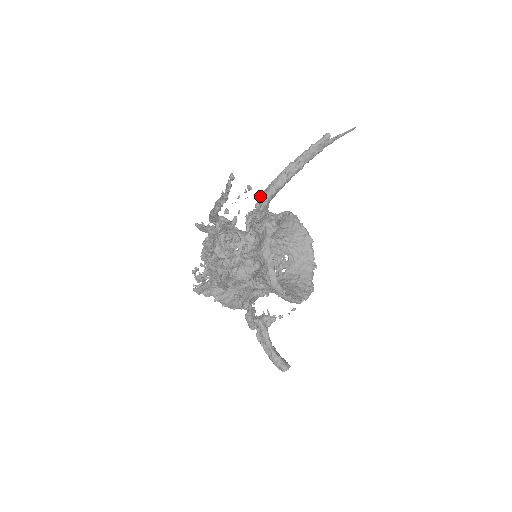
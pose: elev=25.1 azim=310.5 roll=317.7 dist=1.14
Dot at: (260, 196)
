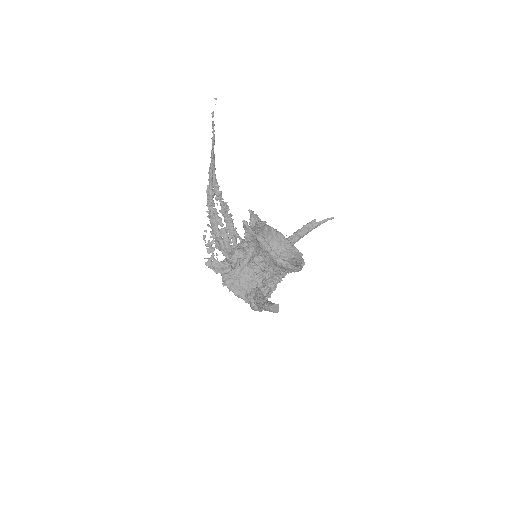
Dot at: occluded
